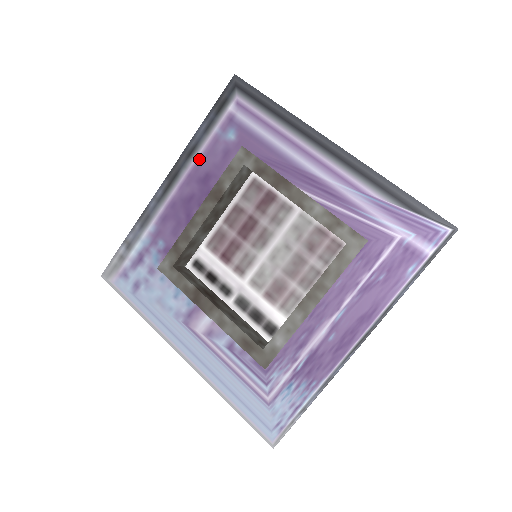
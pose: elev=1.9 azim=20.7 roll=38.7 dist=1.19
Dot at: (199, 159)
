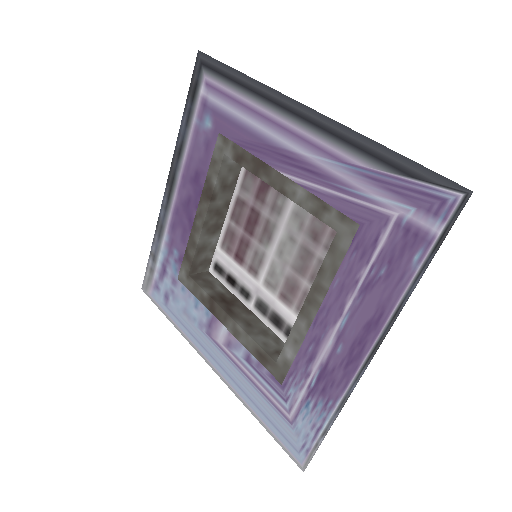
Dot at: (187, 157)
